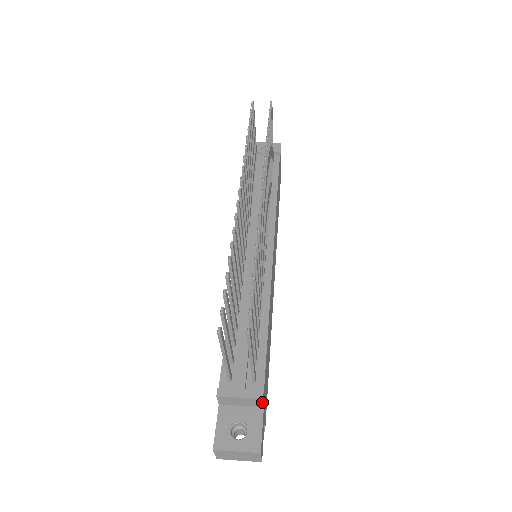
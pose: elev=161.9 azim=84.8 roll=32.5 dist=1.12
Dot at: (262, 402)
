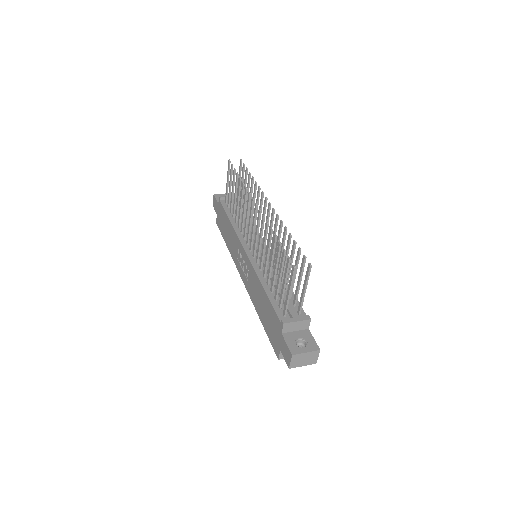
Dot at: (309, 323)
